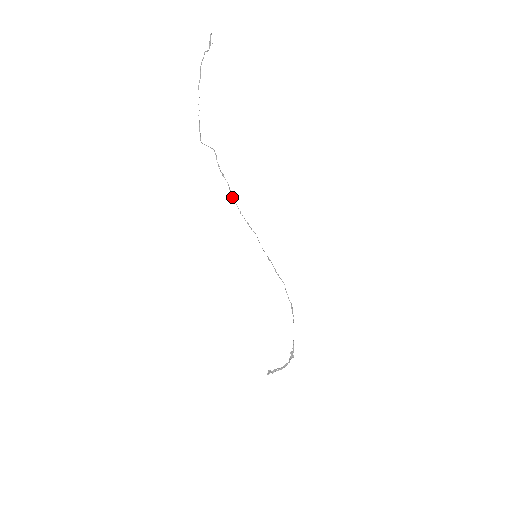
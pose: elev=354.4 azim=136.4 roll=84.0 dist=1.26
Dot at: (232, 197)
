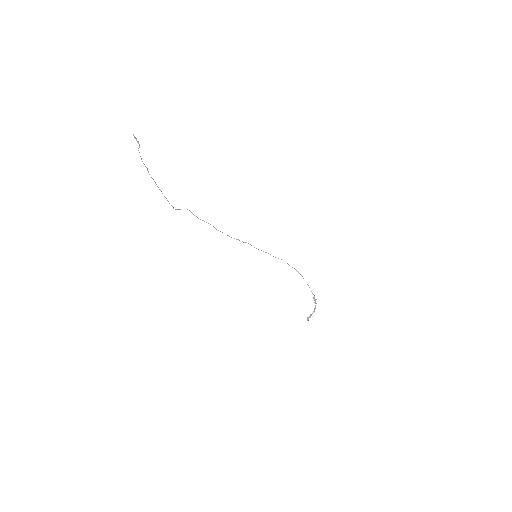
Dot at: occluded
